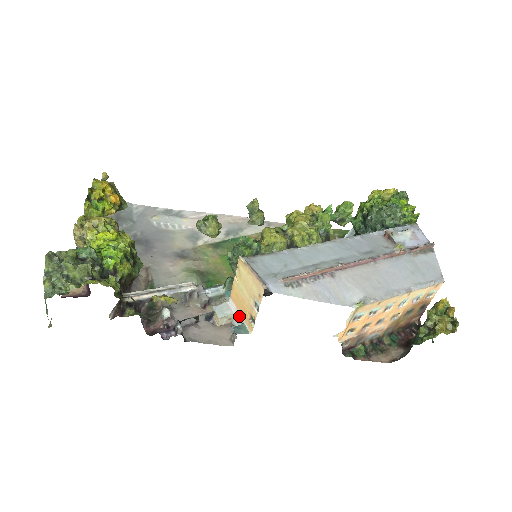
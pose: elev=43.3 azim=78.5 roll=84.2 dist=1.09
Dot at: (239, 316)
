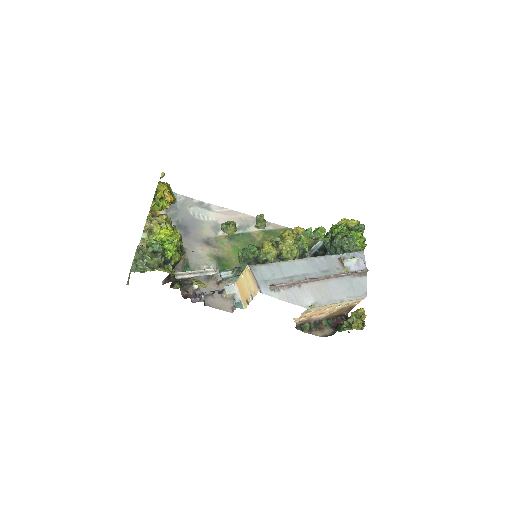
Dot at: (239, 296)
